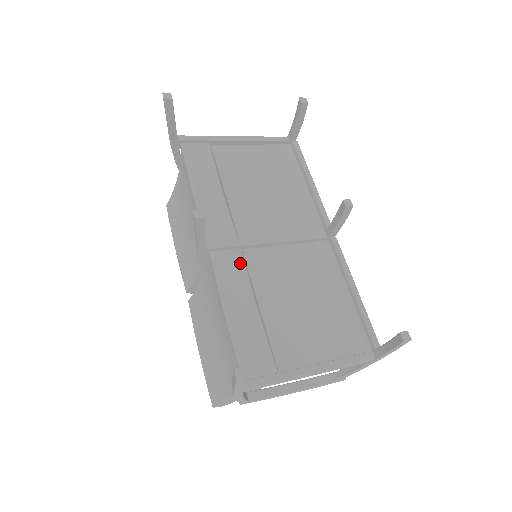
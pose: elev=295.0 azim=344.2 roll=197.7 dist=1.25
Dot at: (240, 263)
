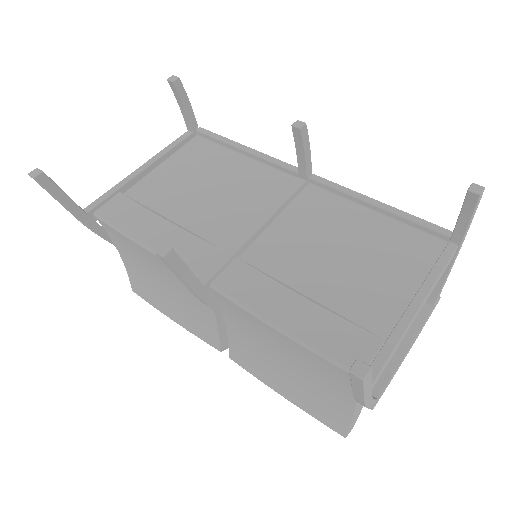
Dot at: (248, 271)
